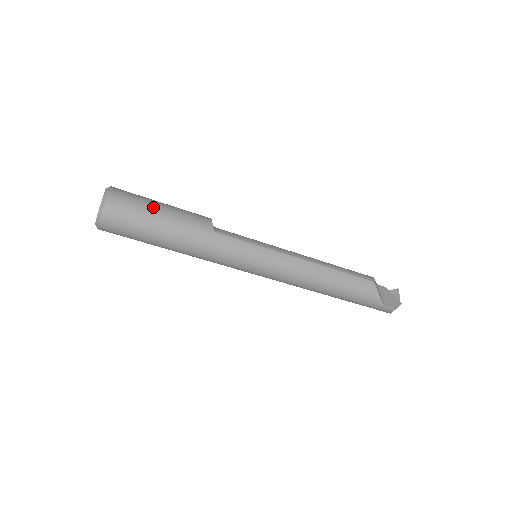
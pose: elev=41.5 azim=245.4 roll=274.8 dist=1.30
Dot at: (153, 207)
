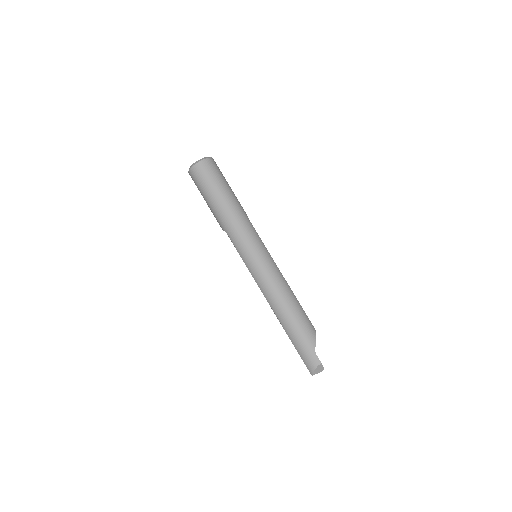
Dot at: (227, 182)
